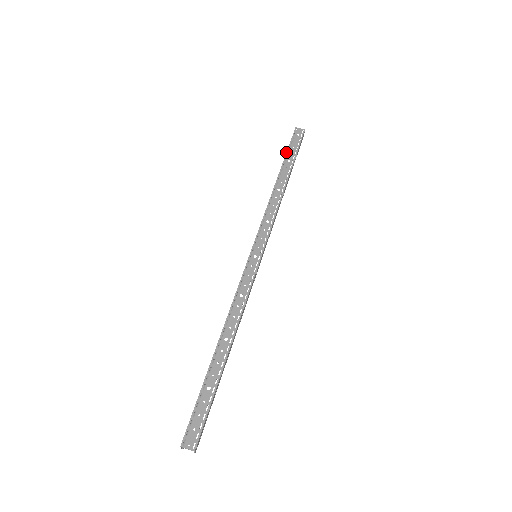
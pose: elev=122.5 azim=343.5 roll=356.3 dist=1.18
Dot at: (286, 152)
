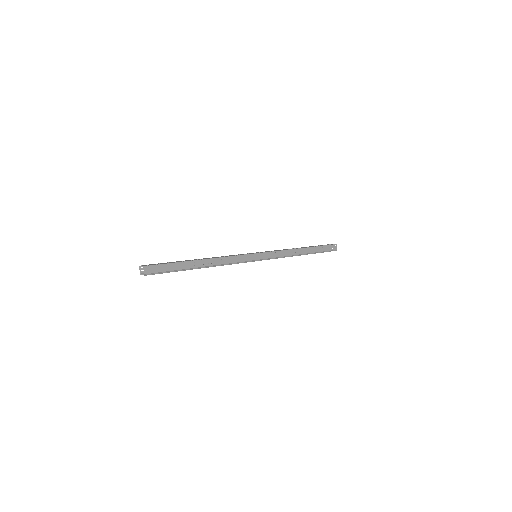
Dot at: occluded
